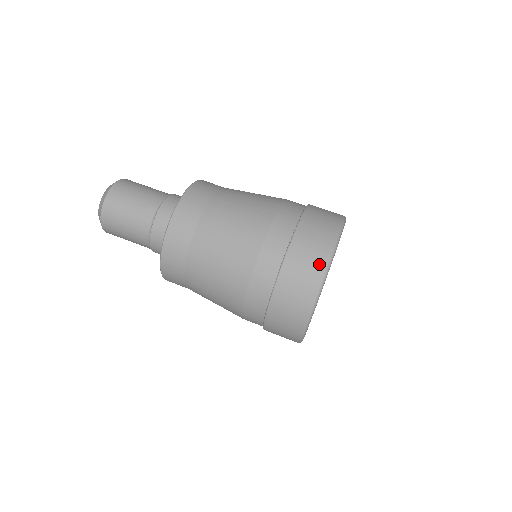
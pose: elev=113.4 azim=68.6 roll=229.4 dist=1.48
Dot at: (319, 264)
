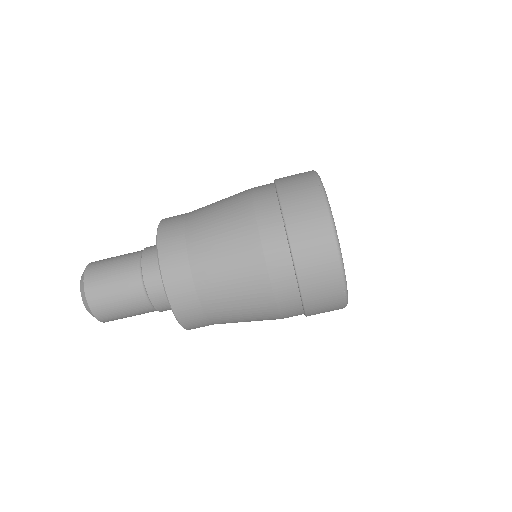
Dot at: (324, 229)
